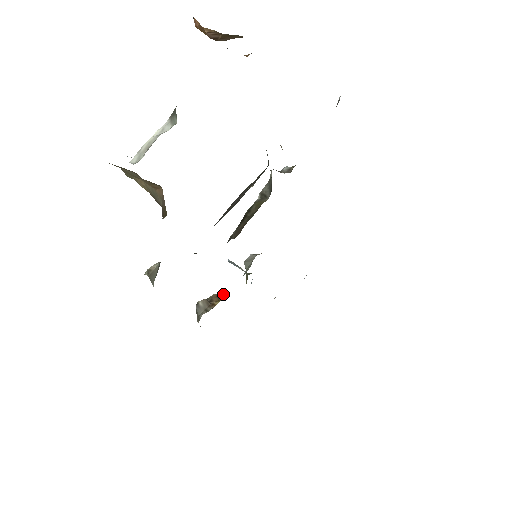
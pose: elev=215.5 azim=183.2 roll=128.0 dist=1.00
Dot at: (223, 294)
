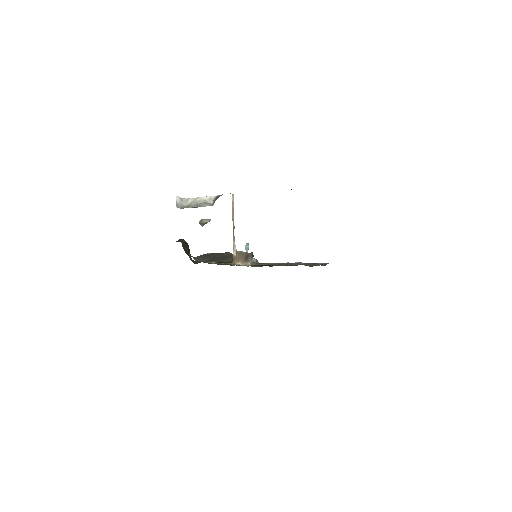
Dot at: occluded
